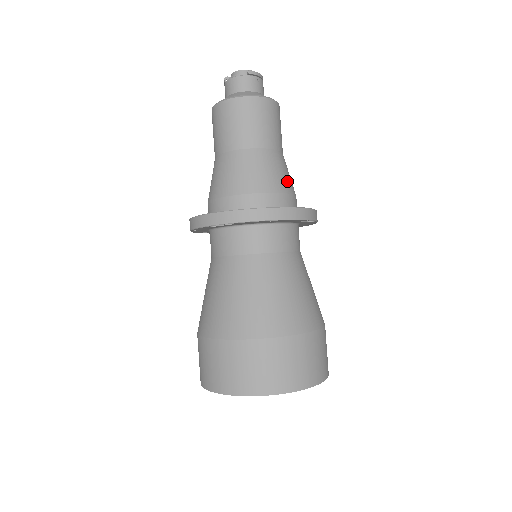
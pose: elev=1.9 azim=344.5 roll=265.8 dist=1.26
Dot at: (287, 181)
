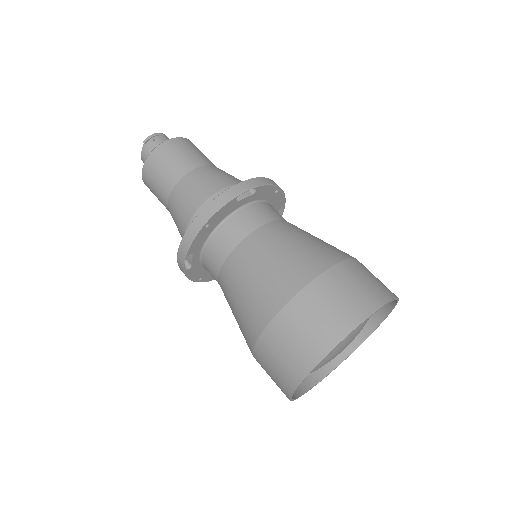
Dot at: (215, 182)
